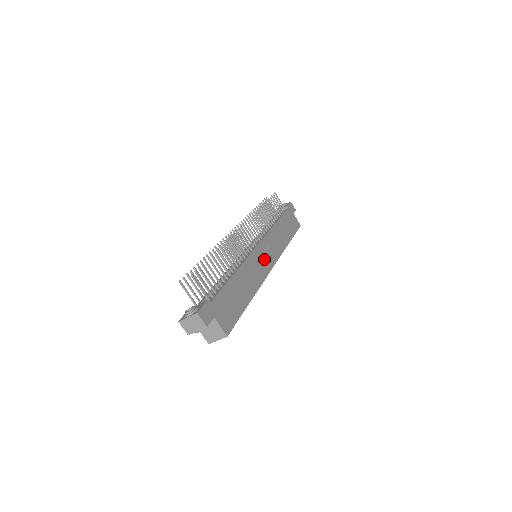
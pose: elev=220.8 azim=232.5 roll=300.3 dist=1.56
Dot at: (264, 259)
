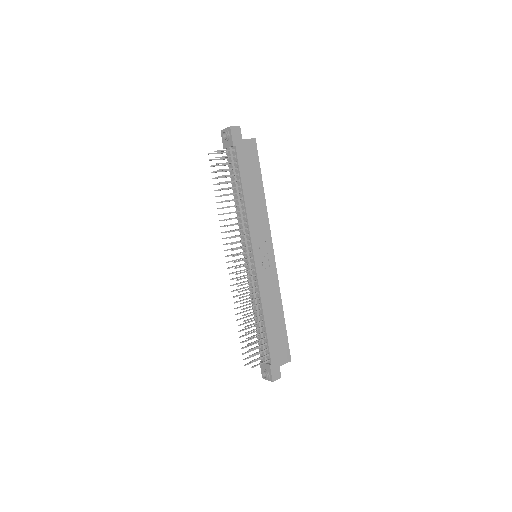
Dot at: (265, 260)
